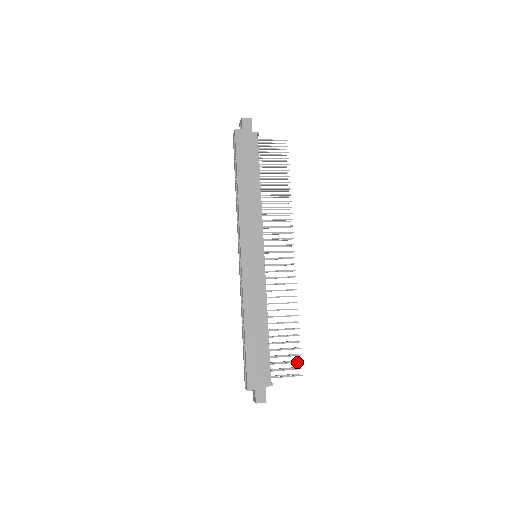
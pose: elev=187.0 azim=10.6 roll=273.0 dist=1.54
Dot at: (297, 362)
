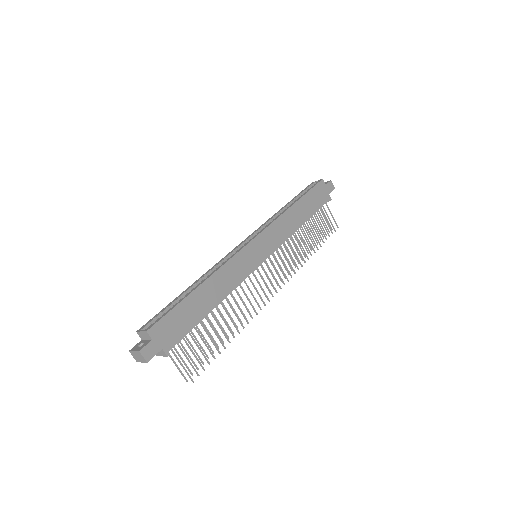
Dot at: occluded
